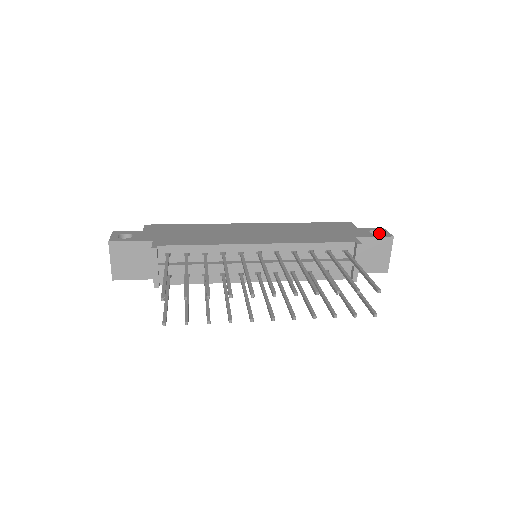
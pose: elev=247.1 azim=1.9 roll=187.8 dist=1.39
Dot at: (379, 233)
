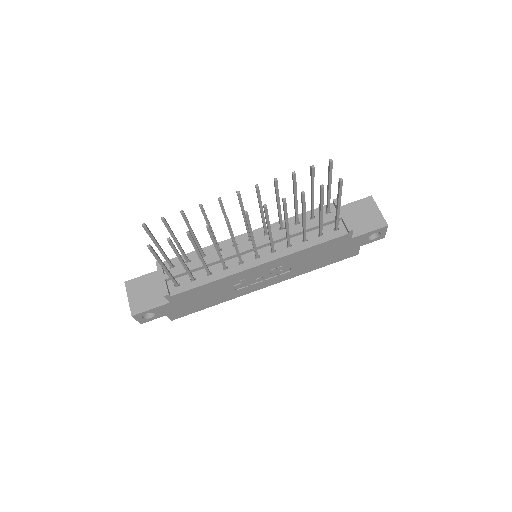
Dot at: occluded
